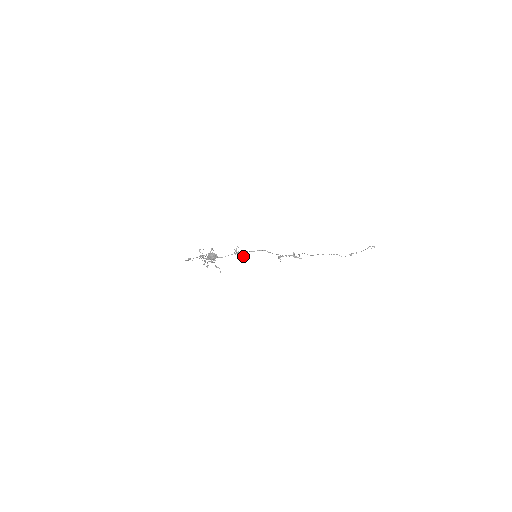
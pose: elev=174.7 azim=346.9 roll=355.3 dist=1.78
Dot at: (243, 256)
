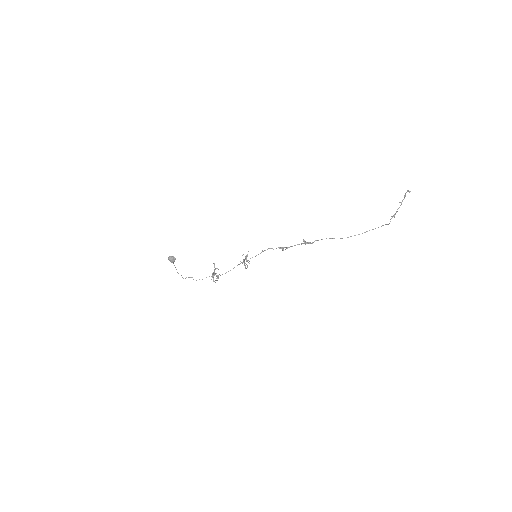
Dot at: occluded
